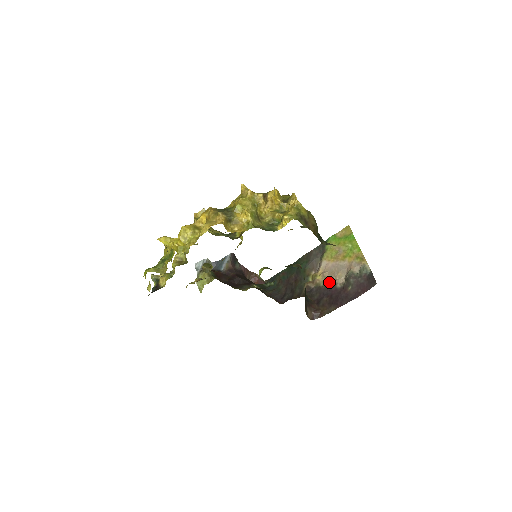
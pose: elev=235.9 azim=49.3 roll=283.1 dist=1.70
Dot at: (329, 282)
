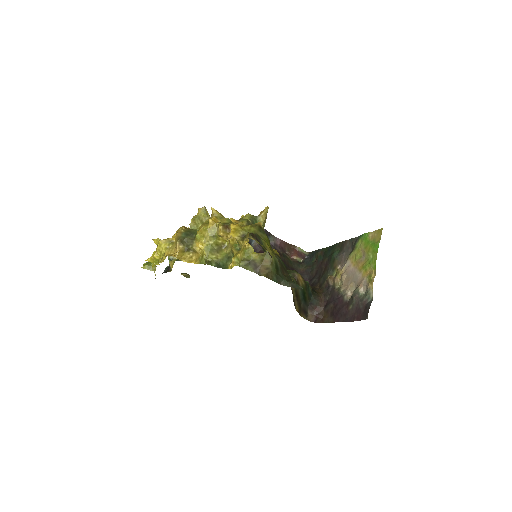
Dot at: (342, 288)
